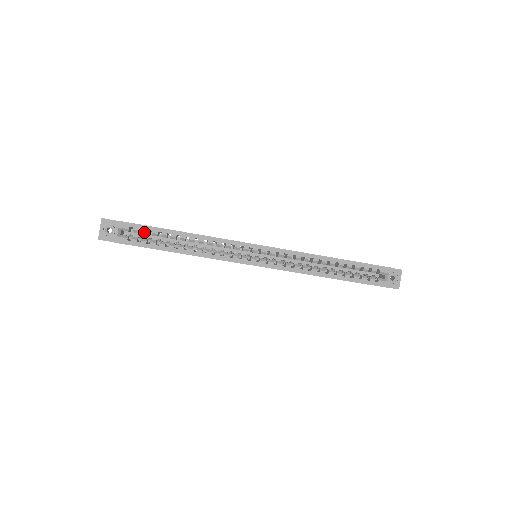
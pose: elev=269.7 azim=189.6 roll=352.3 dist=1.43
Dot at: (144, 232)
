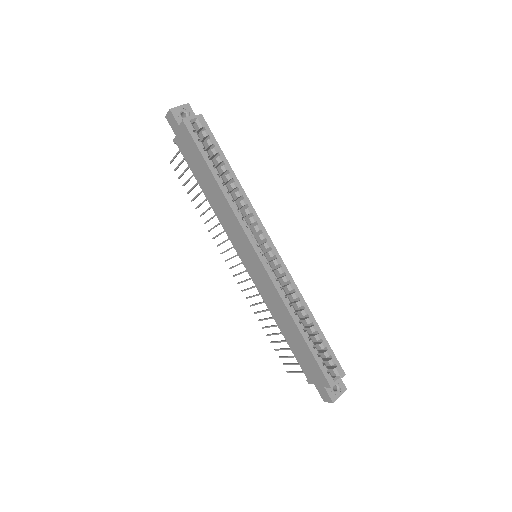
Dot at: (209, 141)
